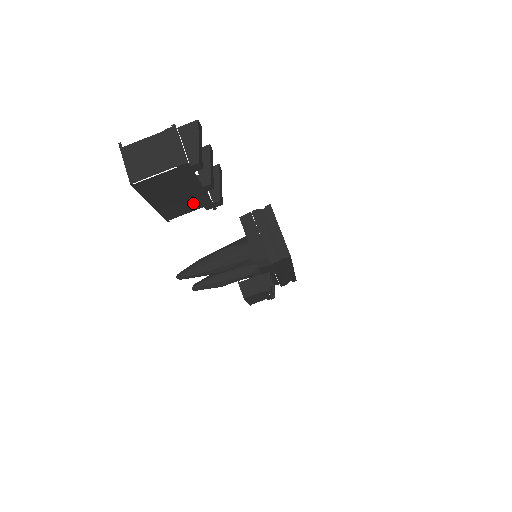
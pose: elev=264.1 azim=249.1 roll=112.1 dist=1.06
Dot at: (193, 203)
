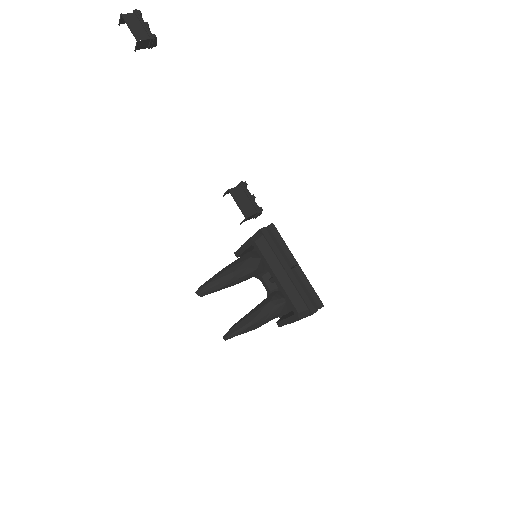
Dot at: (145, 35)
